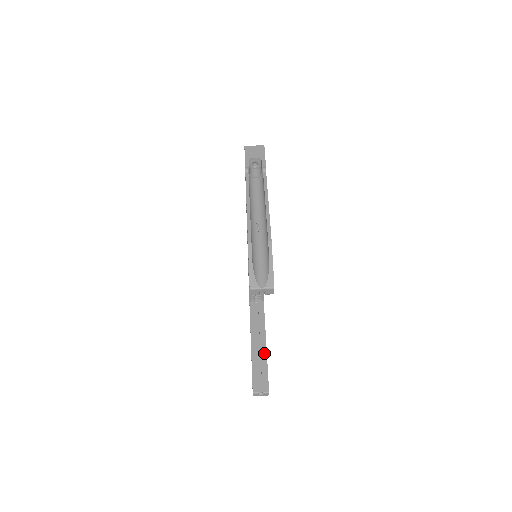
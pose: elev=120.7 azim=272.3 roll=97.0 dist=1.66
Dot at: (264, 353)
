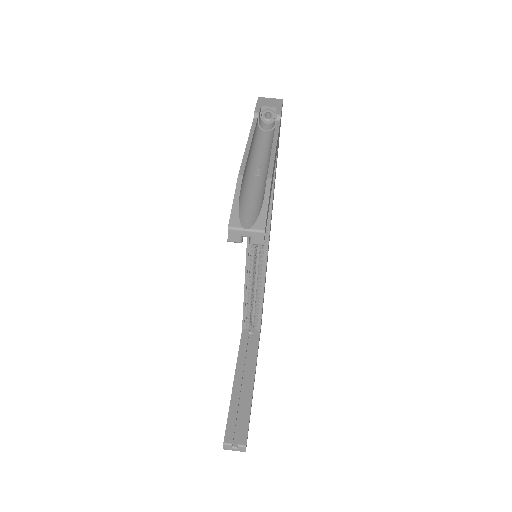
Dot at: (249, 394)
